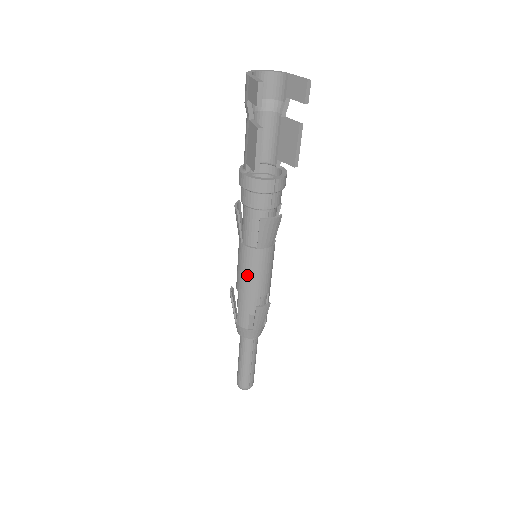
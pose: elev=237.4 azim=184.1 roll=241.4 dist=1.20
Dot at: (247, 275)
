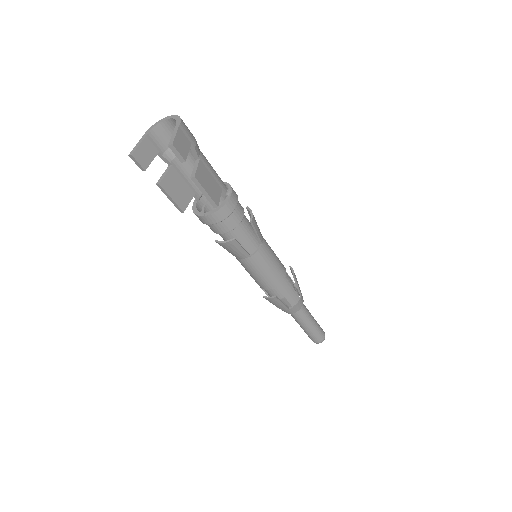
Dot at: occluded
